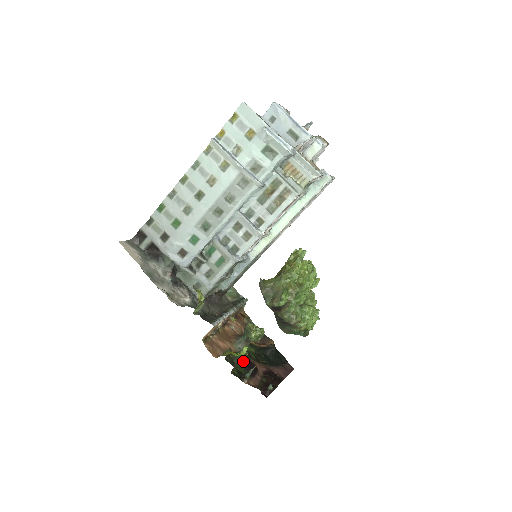
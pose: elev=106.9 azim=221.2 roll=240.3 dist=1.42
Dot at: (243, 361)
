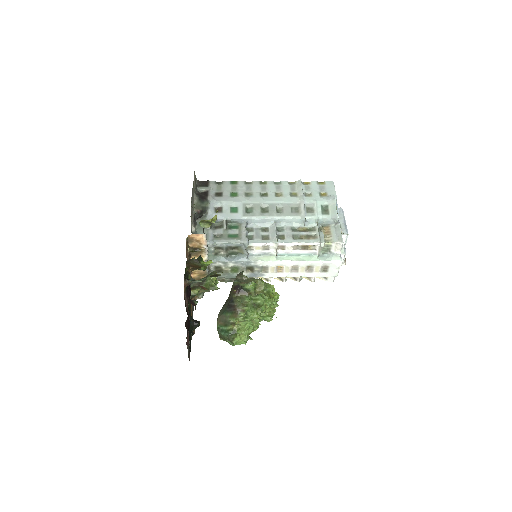
Dot at: occluded
